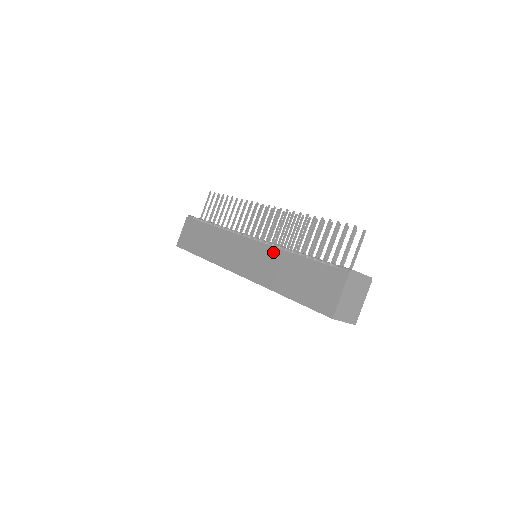
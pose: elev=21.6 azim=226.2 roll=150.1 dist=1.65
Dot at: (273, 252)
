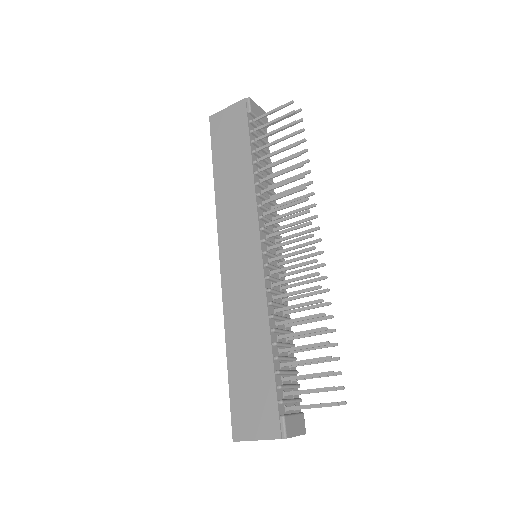
Dot at: (260, 301)
